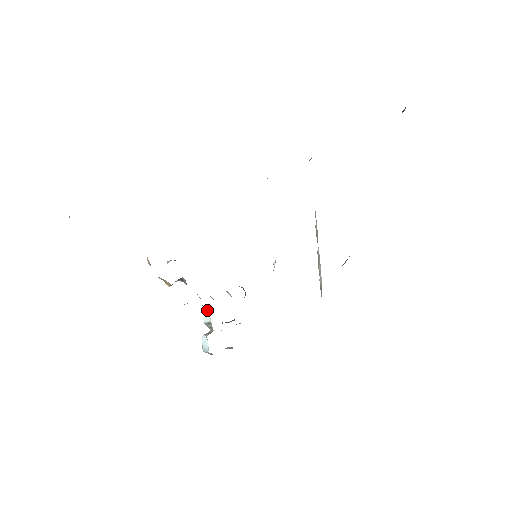
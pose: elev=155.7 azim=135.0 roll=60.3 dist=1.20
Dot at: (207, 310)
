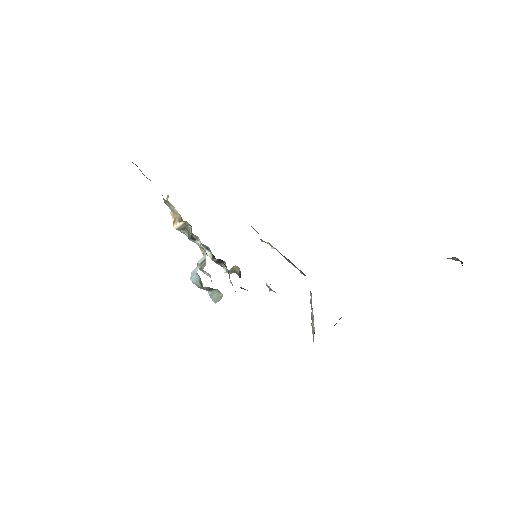
Dot at: (204, 255)
